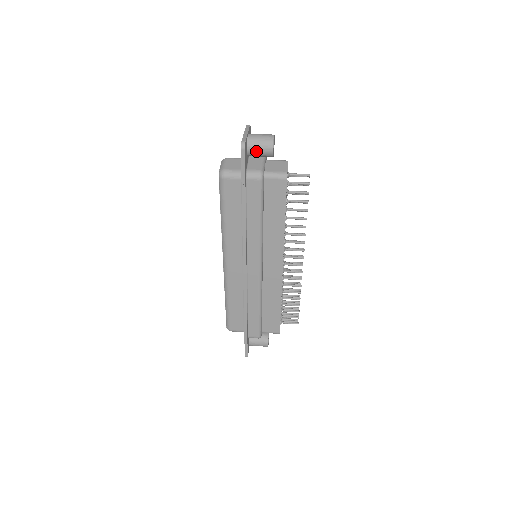
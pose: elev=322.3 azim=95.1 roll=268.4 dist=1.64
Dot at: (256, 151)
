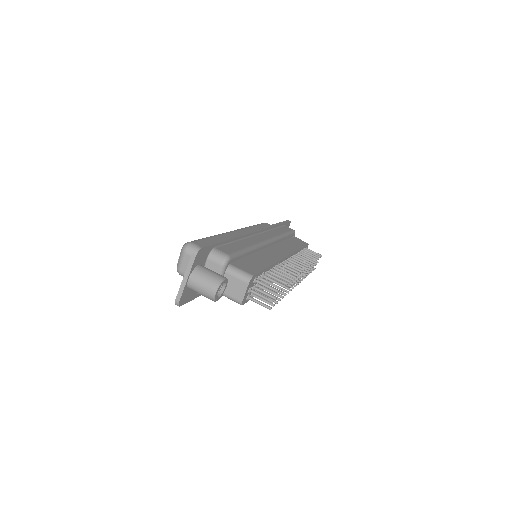
Dot at: occluded
